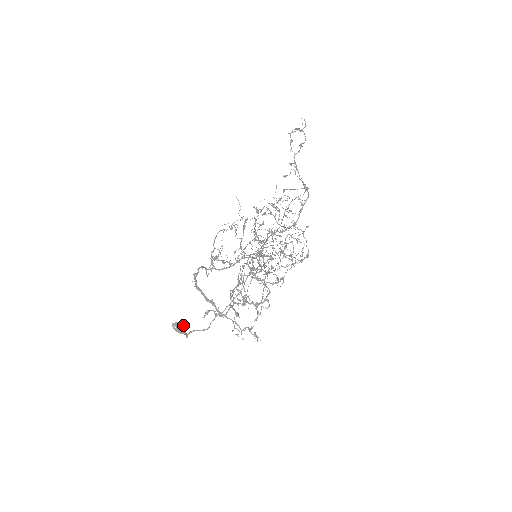
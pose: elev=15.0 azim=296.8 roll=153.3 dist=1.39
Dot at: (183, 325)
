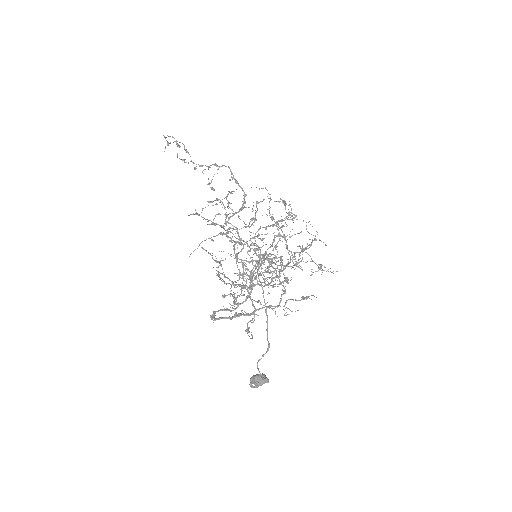
Dot at: occluded
